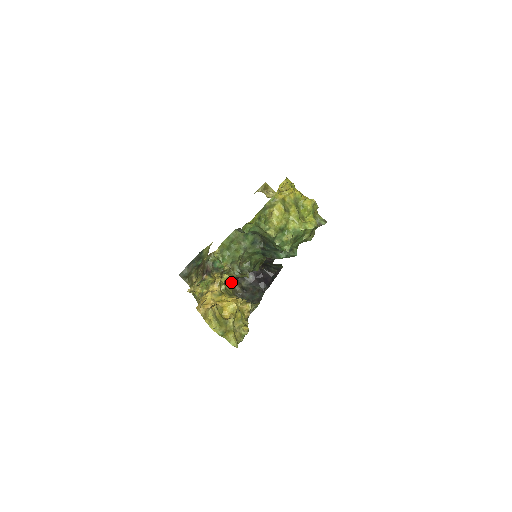
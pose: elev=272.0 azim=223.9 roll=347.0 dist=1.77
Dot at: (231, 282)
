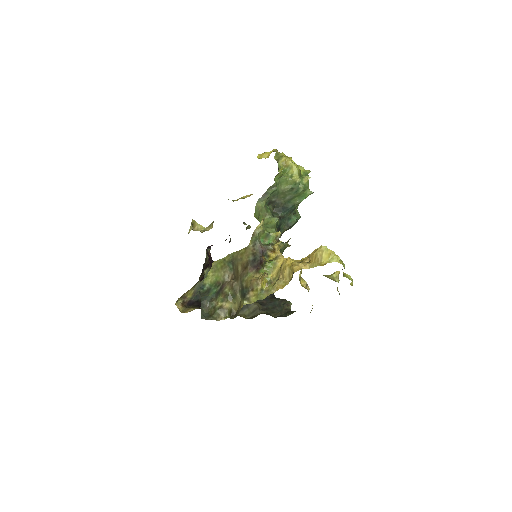
Dot at: occluded
